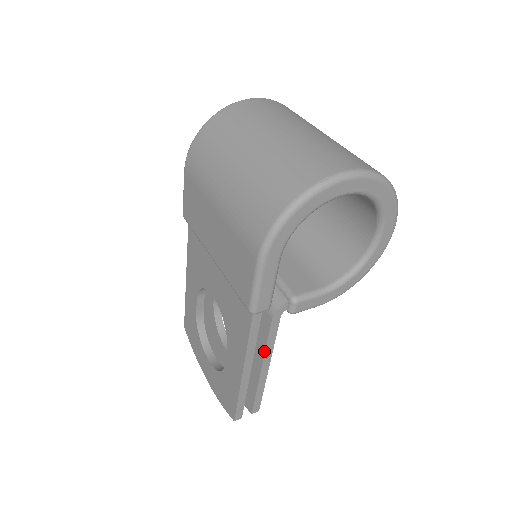
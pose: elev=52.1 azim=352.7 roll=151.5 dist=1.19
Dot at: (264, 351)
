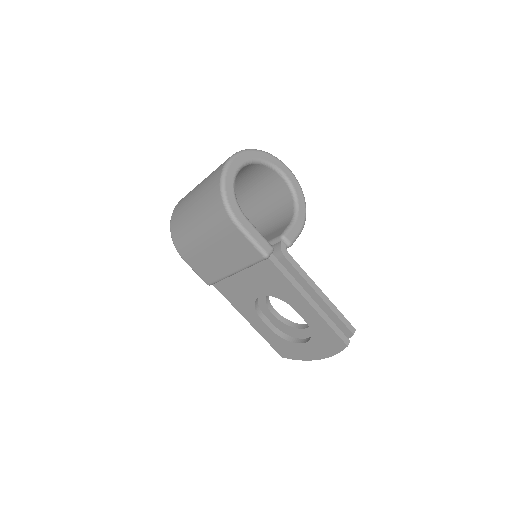
Dot at: (305, 281)
